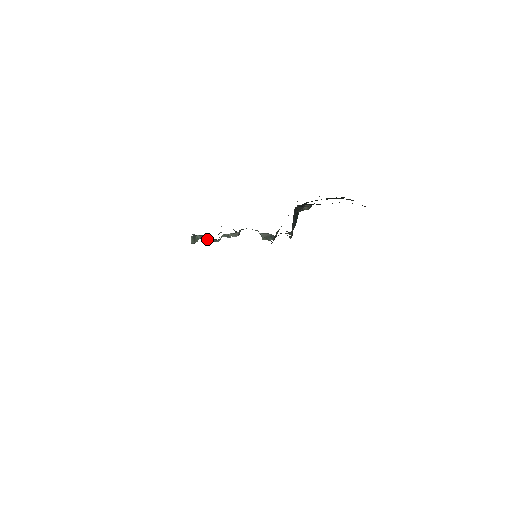
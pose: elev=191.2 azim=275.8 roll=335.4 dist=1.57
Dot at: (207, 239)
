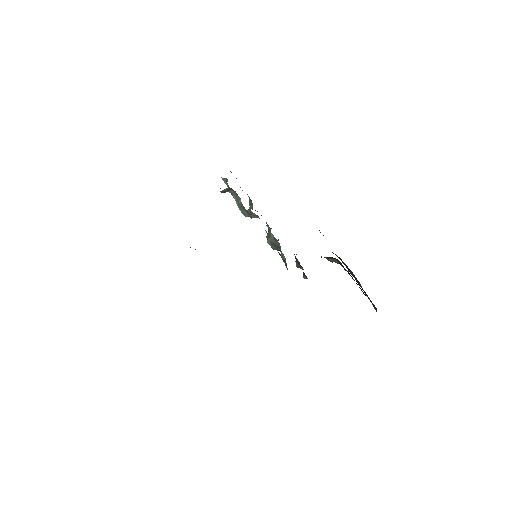
Dot at: (238, 202)
